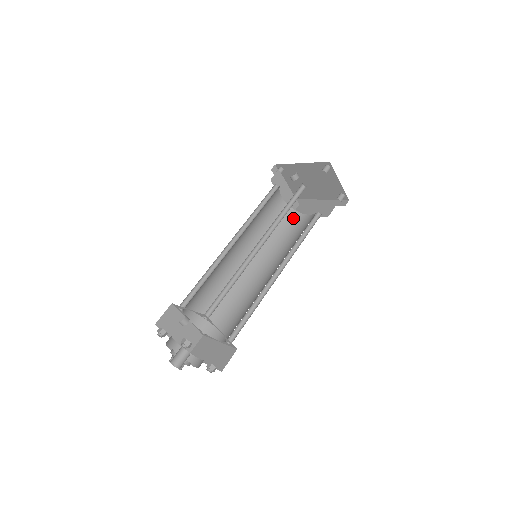
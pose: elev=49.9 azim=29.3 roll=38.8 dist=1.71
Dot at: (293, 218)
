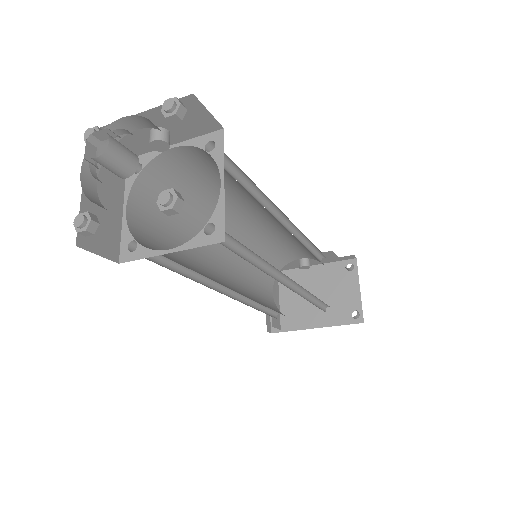
Dot at: occluded
